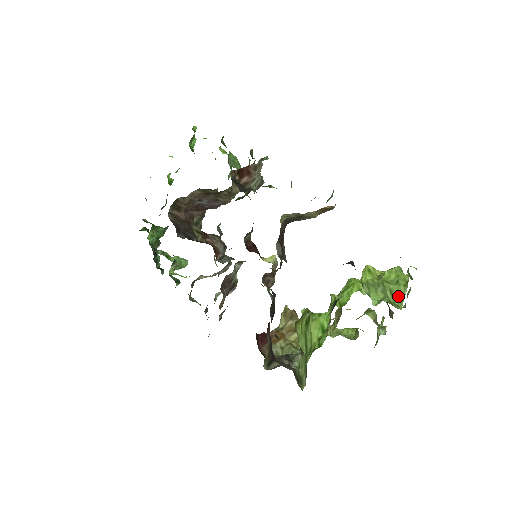
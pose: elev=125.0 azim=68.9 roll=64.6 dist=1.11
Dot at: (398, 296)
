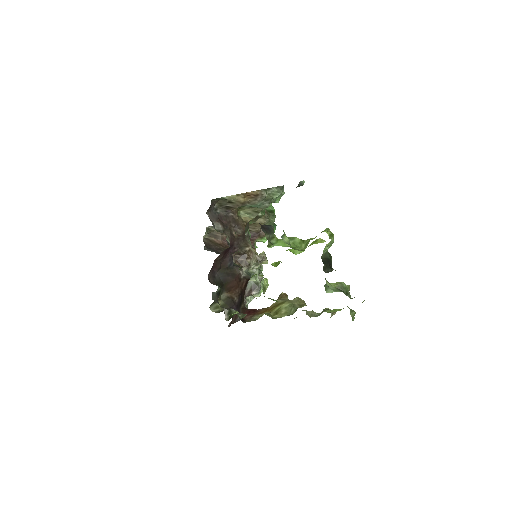
Dot at: occluded
